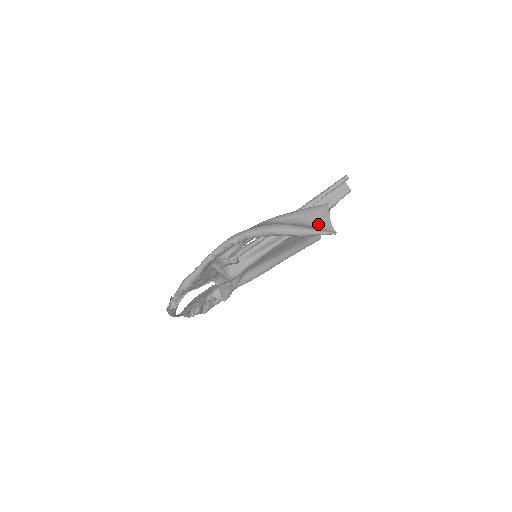
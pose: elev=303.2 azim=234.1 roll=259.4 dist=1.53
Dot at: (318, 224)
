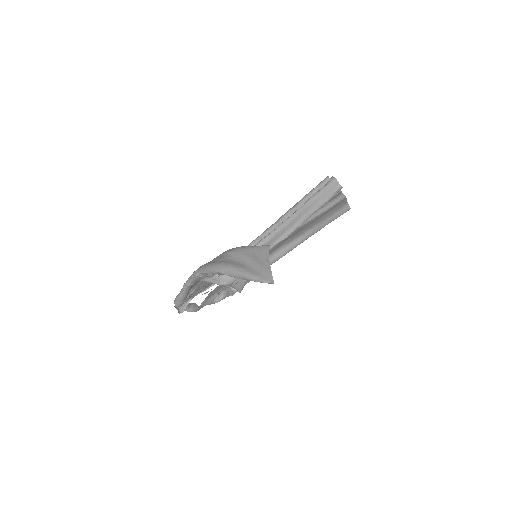
Dot at: (261, 268)
